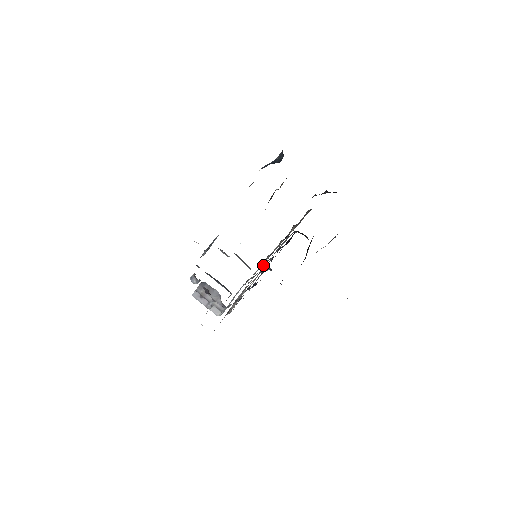
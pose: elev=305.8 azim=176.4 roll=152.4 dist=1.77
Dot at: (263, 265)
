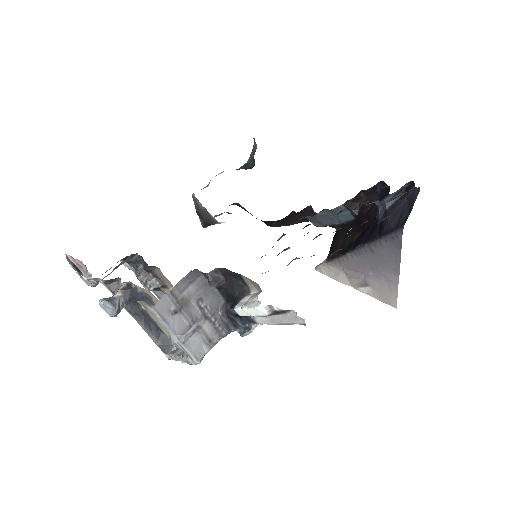
Dot at: occluded
